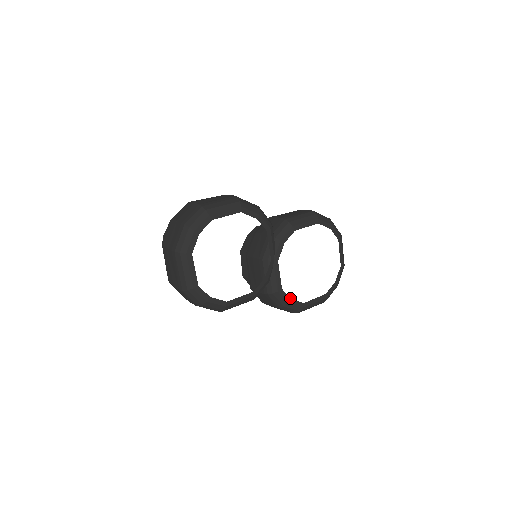
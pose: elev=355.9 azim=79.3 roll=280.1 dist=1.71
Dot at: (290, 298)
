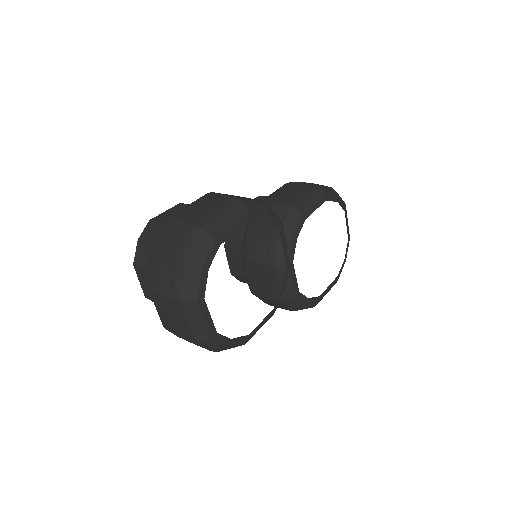
Dot at: (307, 298)
